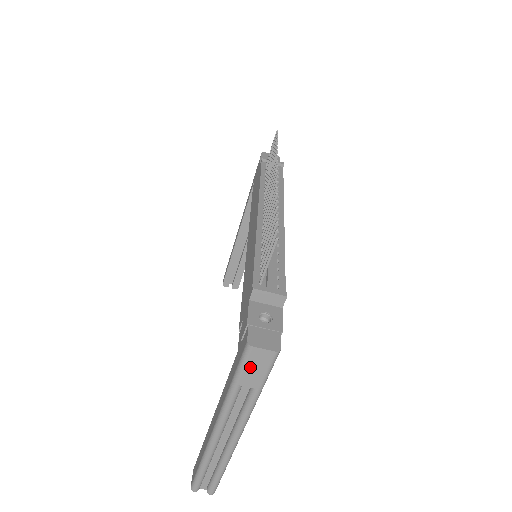
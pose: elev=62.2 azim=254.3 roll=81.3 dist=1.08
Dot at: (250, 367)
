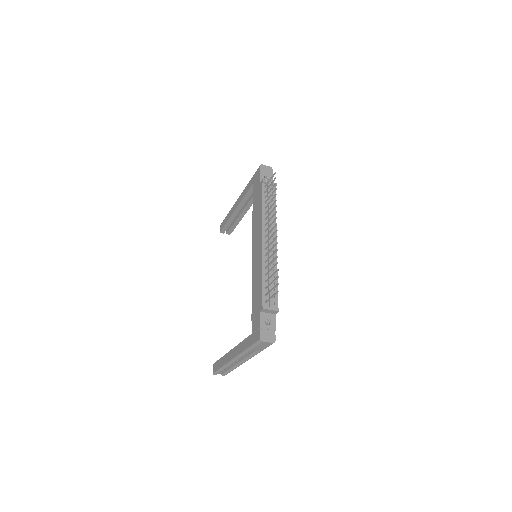
Dot at: (259, 346)
